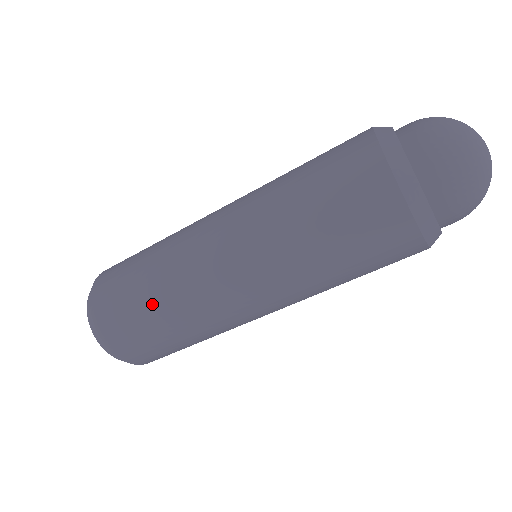
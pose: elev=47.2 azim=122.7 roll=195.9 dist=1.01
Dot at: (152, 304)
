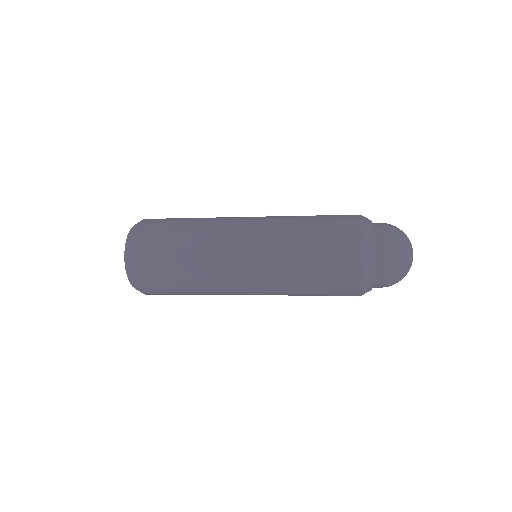
Dot at: (186, 284)
